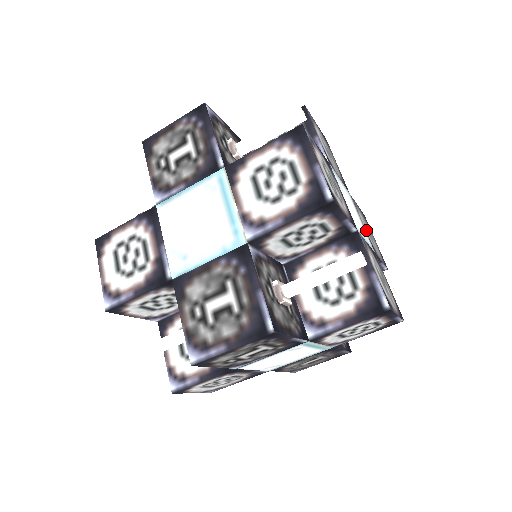
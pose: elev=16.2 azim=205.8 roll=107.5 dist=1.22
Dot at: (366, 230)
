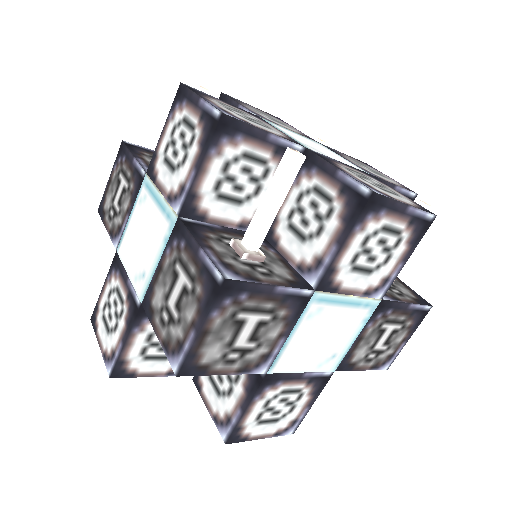
Dot at: (288, 128)
